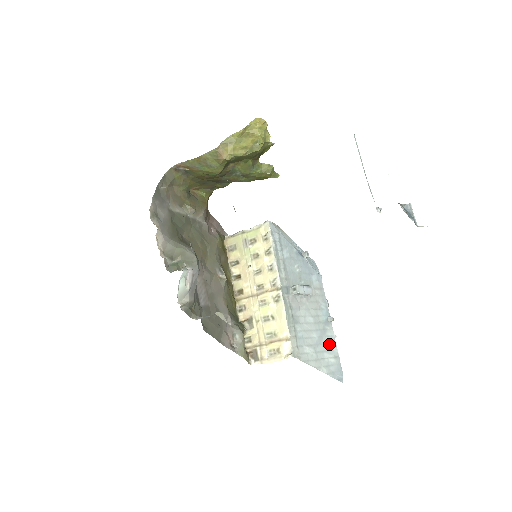
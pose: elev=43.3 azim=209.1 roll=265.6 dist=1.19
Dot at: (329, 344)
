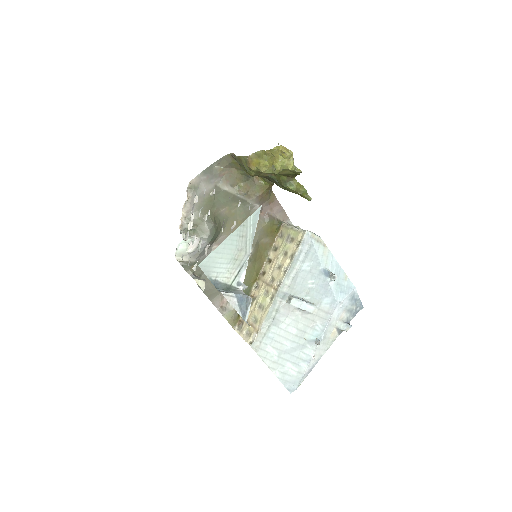
Dot at: (300, 359)
